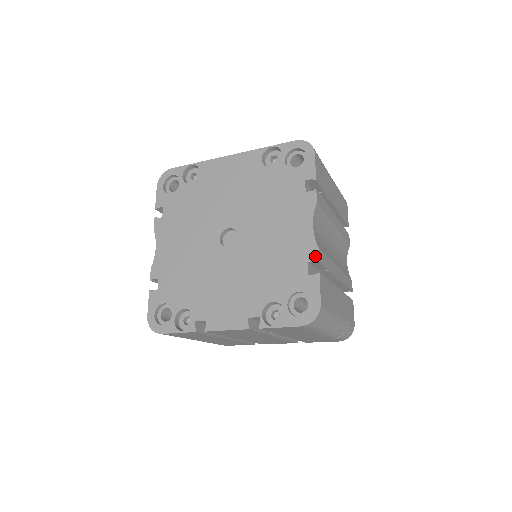
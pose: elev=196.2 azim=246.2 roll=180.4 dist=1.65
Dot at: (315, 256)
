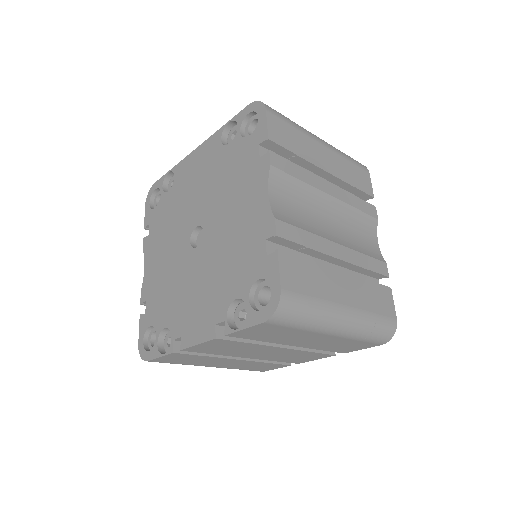
Dot at: (272, 230)
